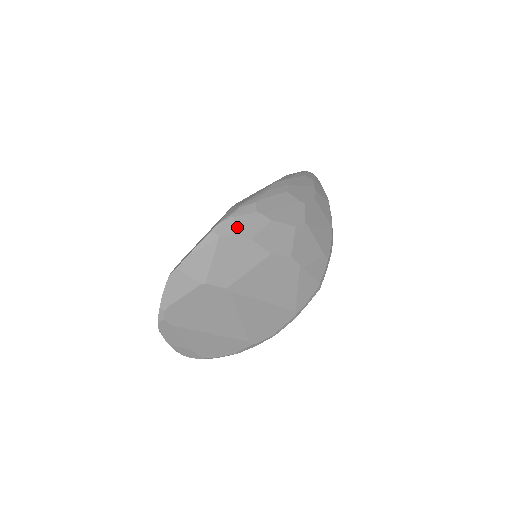
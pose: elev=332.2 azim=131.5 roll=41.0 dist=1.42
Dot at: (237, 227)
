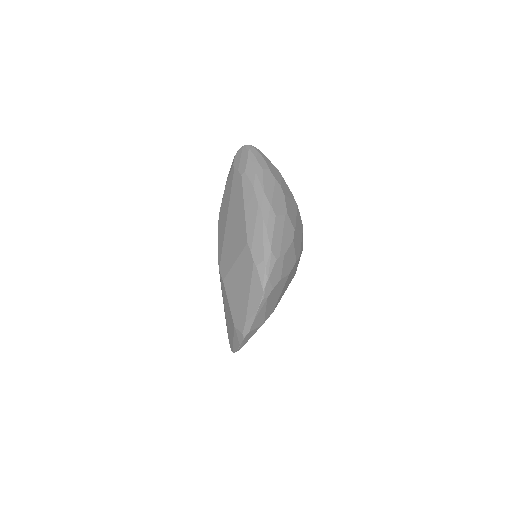
Dot at: (272, 282)
